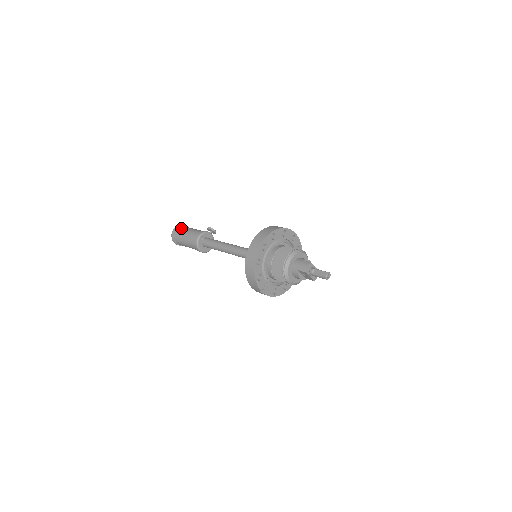
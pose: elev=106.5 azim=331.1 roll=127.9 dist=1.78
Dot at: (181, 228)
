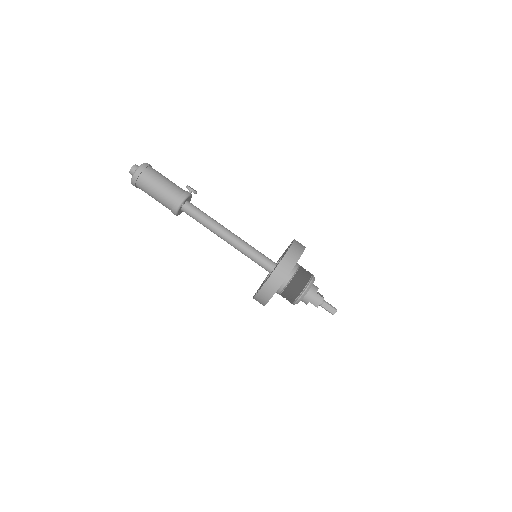
Dot at: (148, 174)
